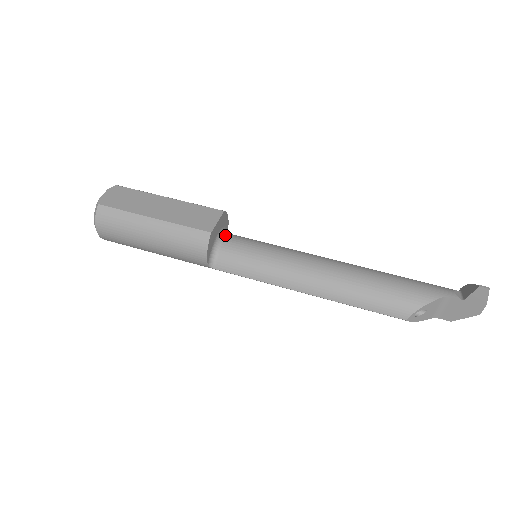
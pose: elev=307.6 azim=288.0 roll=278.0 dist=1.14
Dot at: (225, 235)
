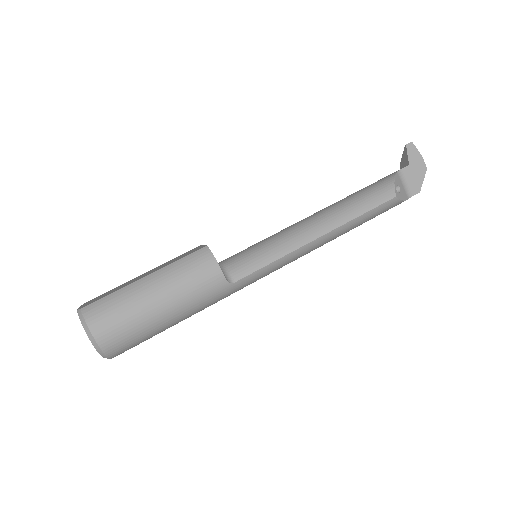
Dot at: occluded
